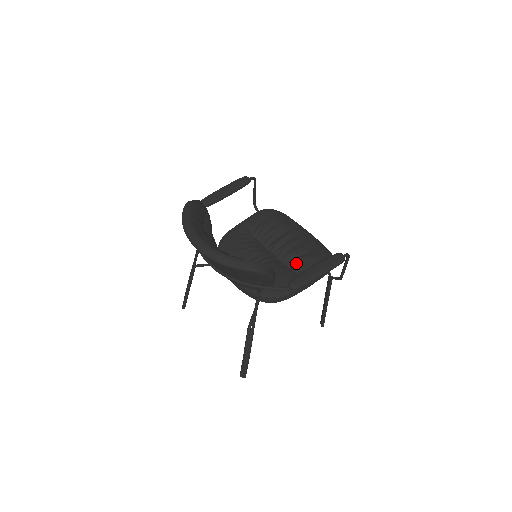
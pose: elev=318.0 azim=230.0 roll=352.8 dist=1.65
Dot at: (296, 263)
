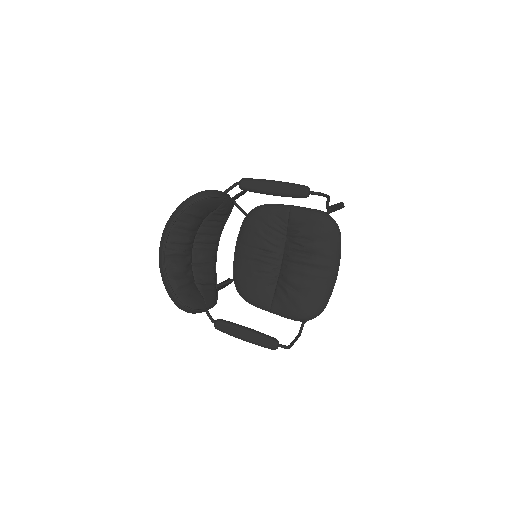
Dot at: (283, 290)
